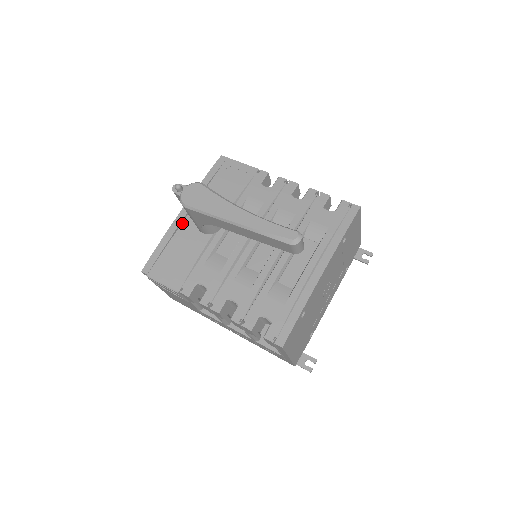
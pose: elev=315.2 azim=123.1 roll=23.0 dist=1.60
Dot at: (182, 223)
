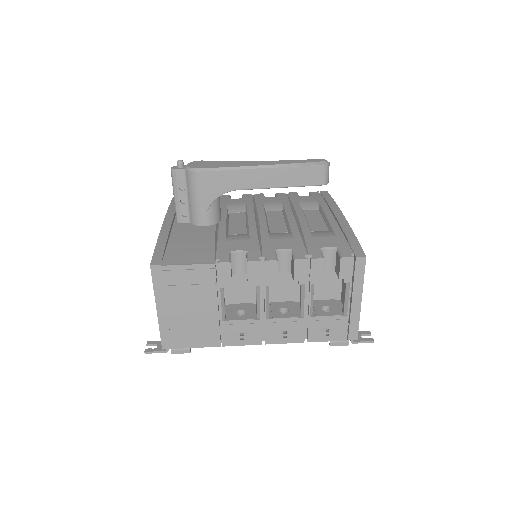
Dot at: (172, 227)
